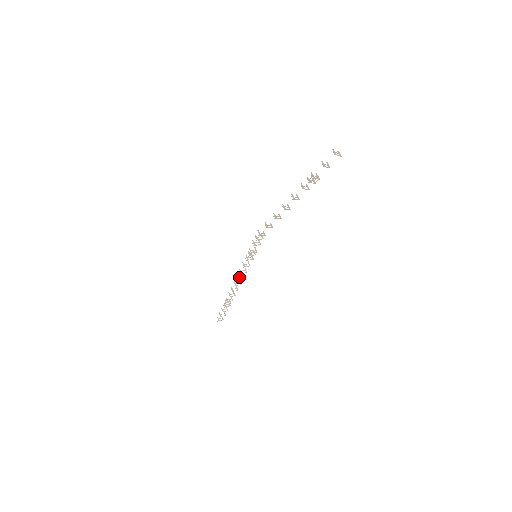
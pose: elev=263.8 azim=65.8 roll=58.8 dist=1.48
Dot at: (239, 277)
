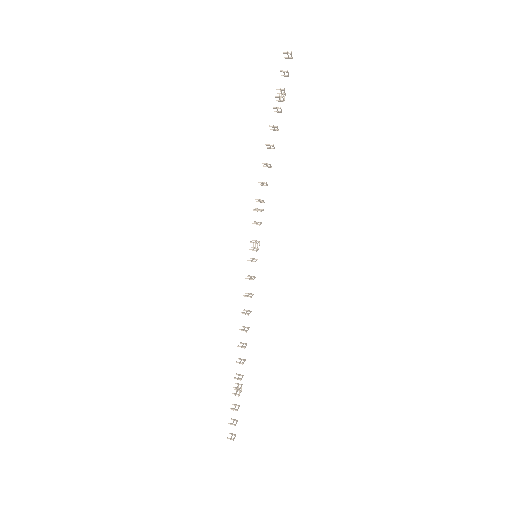
Dot at: (246, 313)
